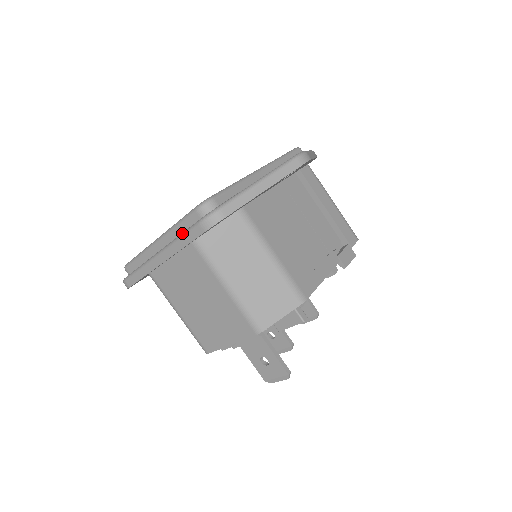
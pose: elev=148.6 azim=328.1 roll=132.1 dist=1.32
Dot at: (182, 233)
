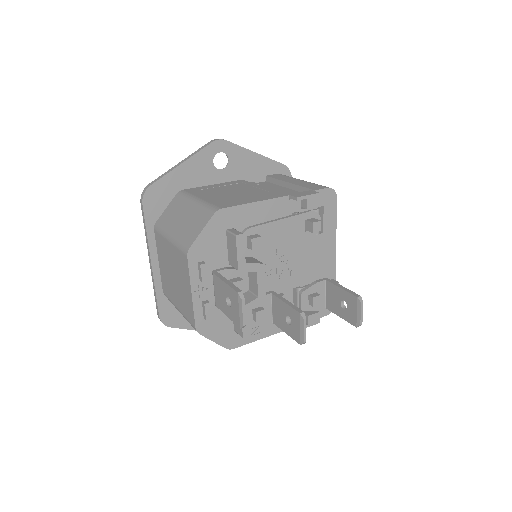
Dot at: occluded
